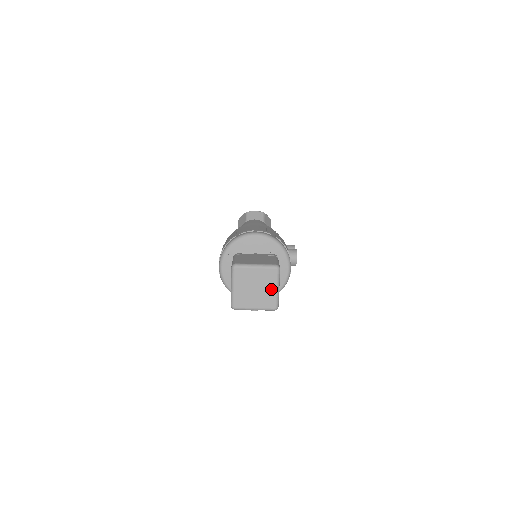
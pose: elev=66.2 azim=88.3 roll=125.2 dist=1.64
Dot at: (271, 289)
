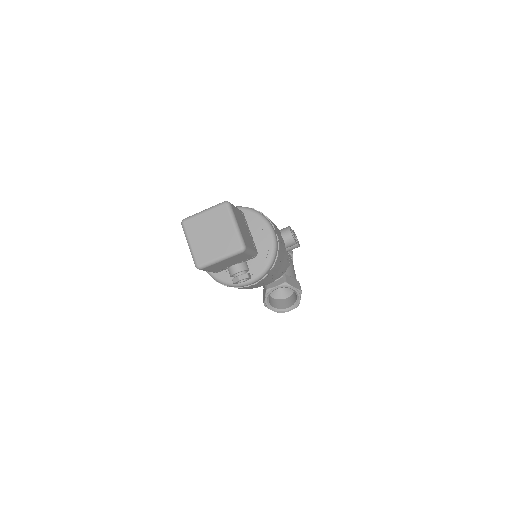
Dot at: (228, 228)
